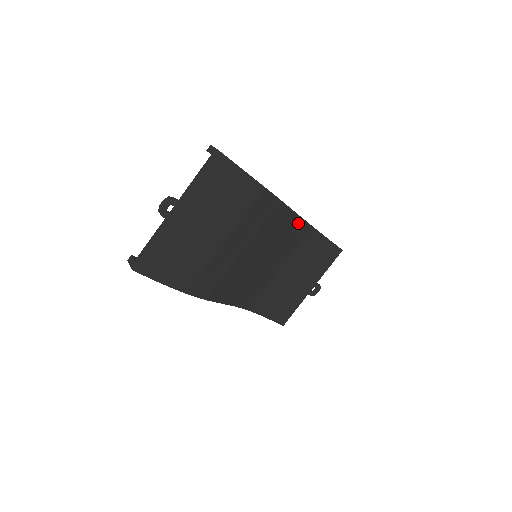
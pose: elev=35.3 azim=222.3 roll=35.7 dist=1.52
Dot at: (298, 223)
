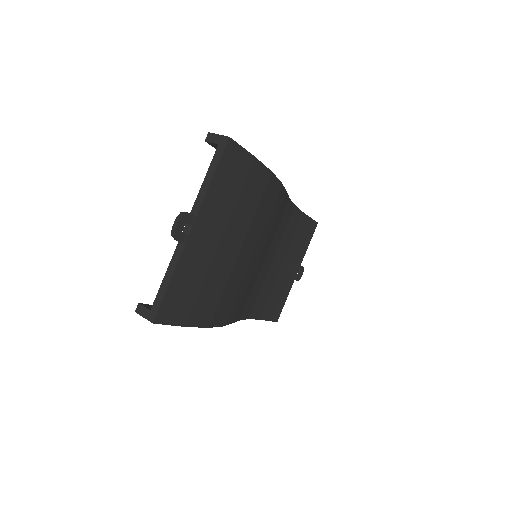
Dot at: (286, 205)
